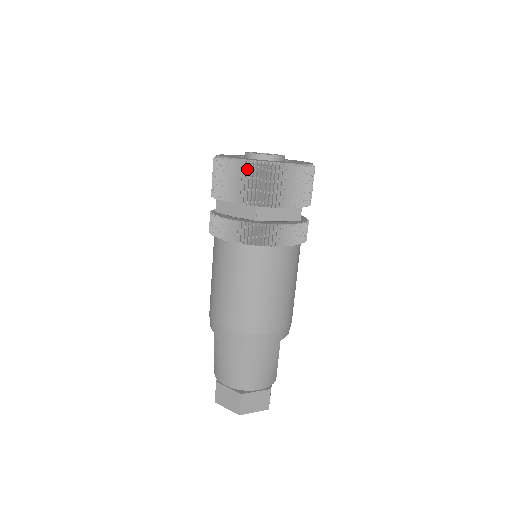
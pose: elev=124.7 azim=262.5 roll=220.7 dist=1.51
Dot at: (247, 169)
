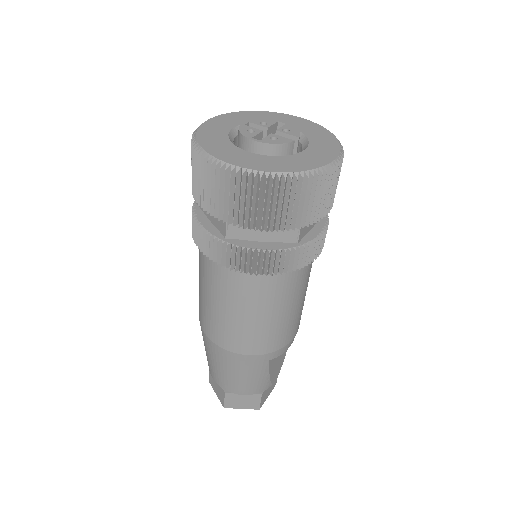
Dot at: (213, 171)
